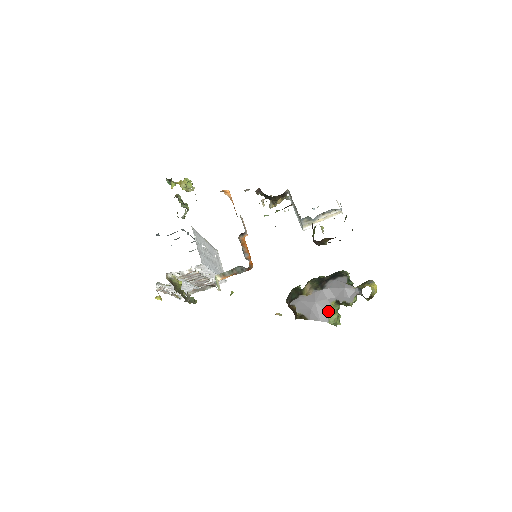
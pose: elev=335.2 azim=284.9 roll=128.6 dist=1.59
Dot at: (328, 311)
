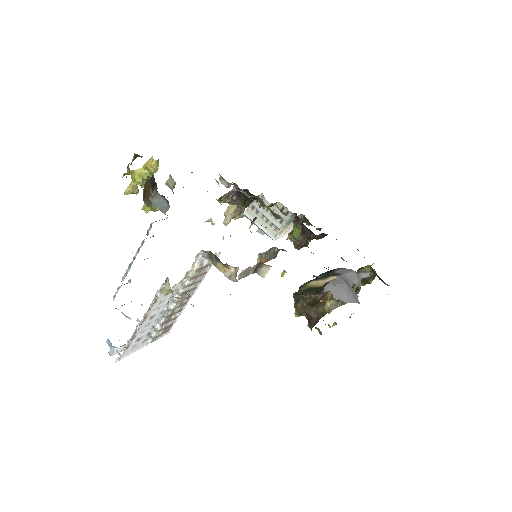
Dot at: (355, 293)
